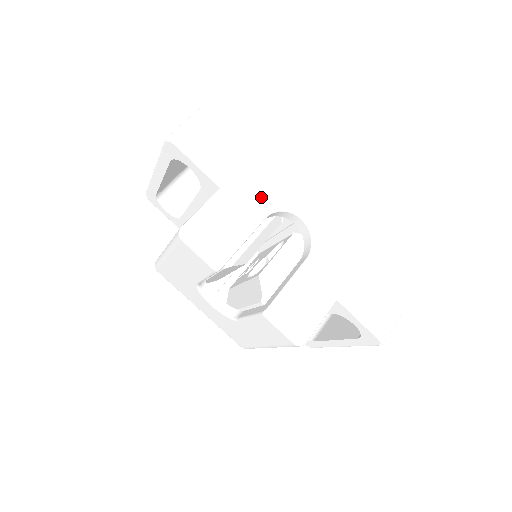
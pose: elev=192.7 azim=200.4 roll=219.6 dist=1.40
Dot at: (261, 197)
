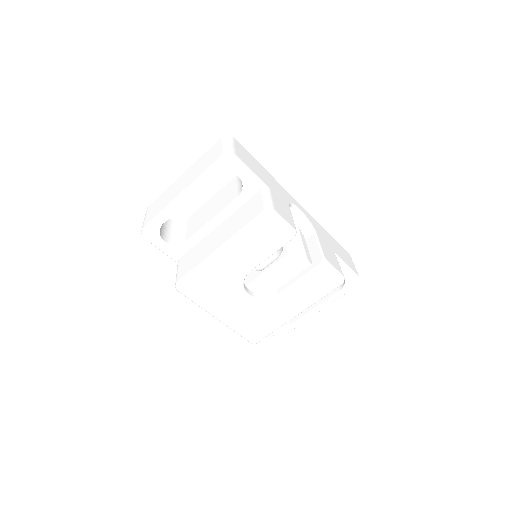
Dot at: (281, 195)
